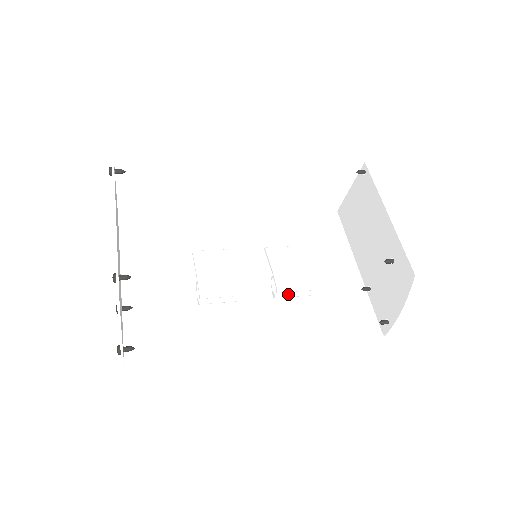
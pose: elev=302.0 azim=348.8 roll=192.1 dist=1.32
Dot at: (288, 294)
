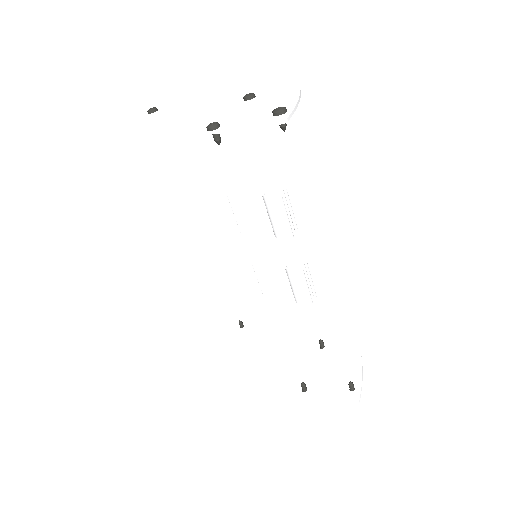
Dot at: (306, 280)
